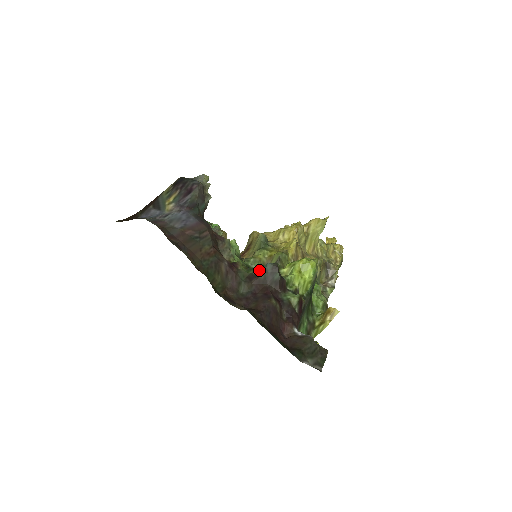
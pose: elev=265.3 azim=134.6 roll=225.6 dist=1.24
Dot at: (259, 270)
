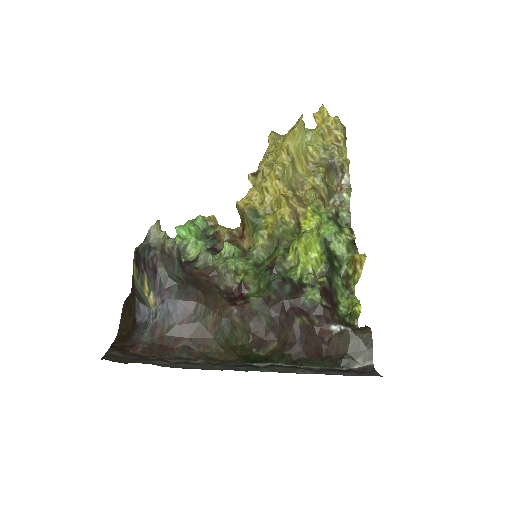
Dot at: (268, 291)
